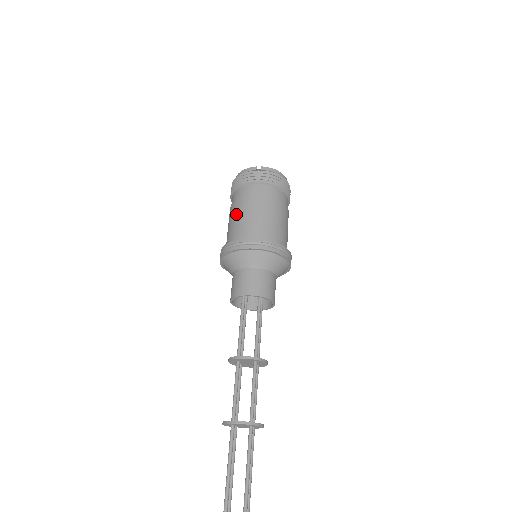
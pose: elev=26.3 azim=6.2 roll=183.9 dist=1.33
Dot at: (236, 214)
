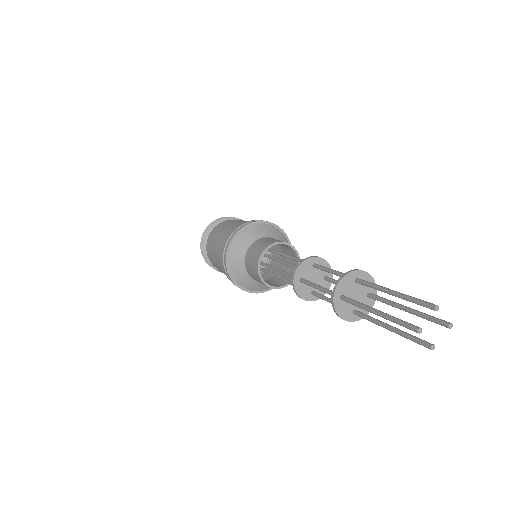
Dot at: (215, 249)
